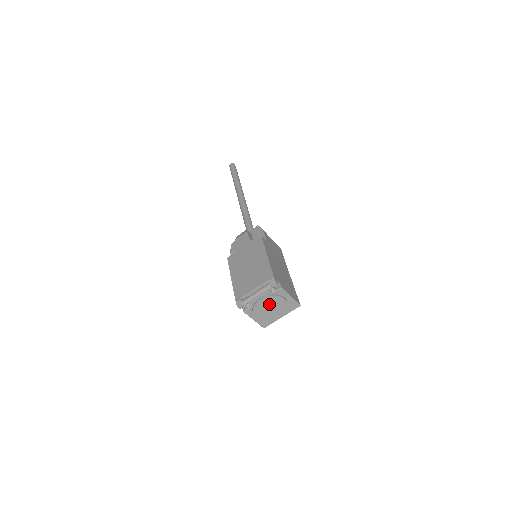
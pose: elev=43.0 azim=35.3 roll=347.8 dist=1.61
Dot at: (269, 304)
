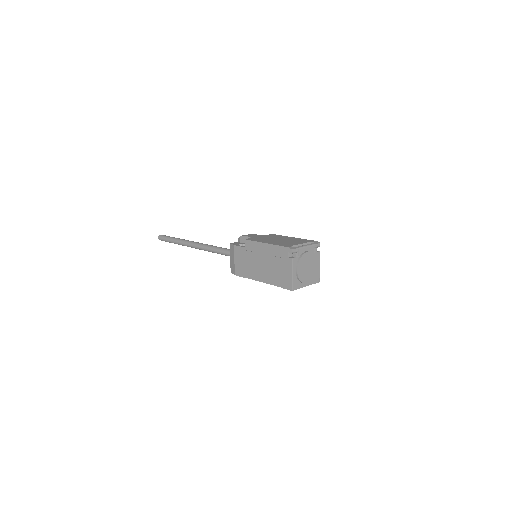
Dot at: (309, 261)
